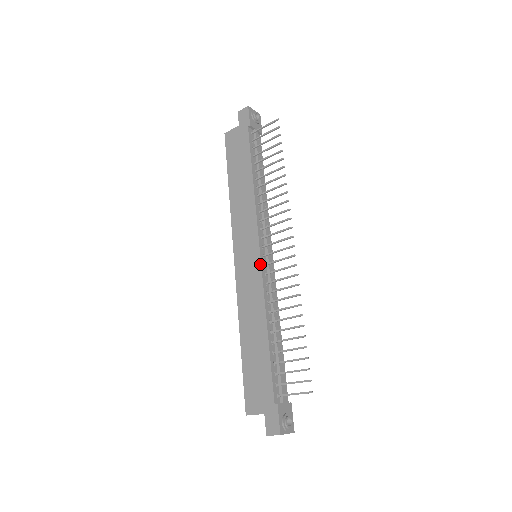
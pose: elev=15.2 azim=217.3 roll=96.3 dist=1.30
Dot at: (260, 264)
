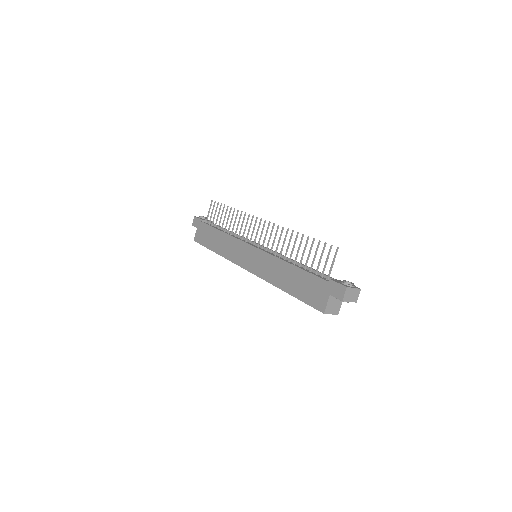
Dot at: (258, 249)
